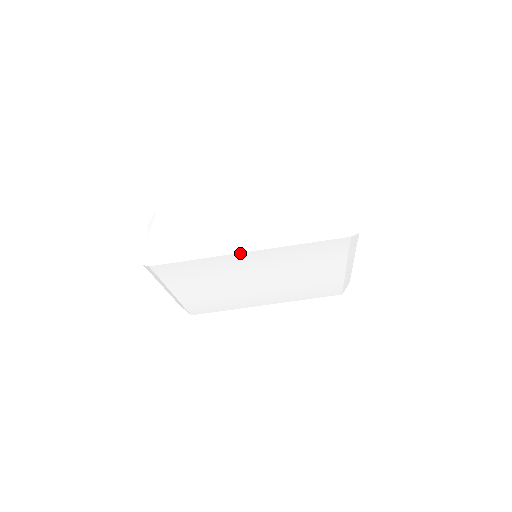
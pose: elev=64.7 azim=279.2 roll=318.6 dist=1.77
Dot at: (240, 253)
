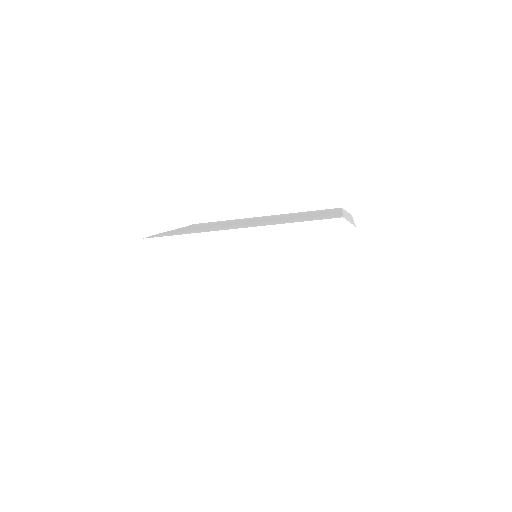
Dot at: (235, 311)
